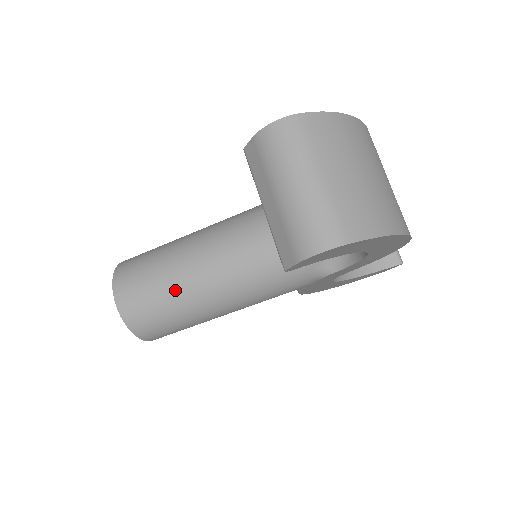
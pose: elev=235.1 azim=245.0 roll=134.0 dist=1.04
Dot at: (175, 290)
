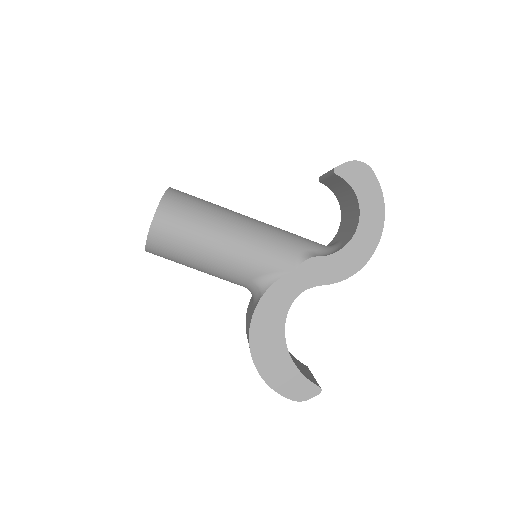
Dot at: (216, 205)
